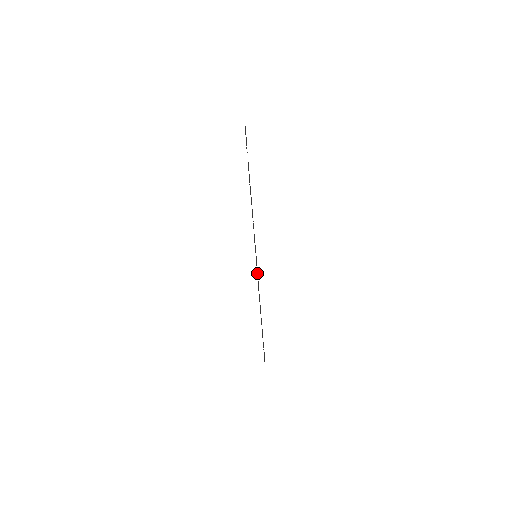
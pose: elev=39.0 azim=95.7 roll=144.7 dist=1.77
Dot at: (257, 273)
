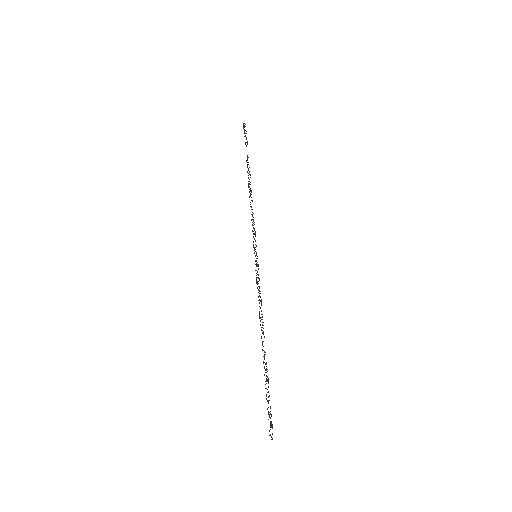
Dot at: (256, 277)
